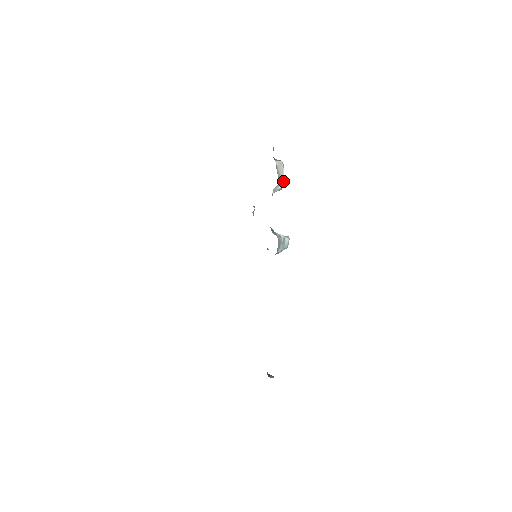
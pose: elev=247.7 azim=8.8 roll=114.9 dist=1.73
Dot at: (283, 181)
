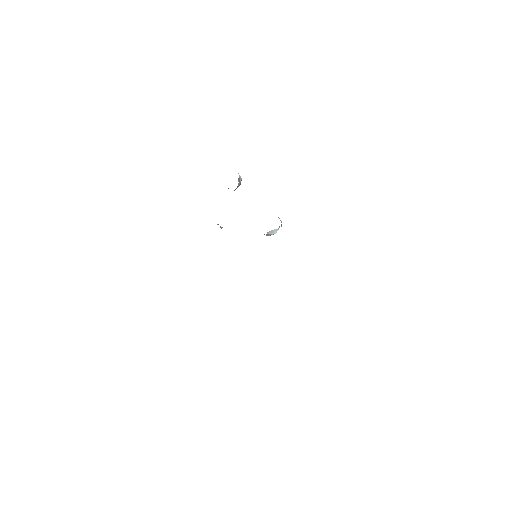
Dot at: occluded
